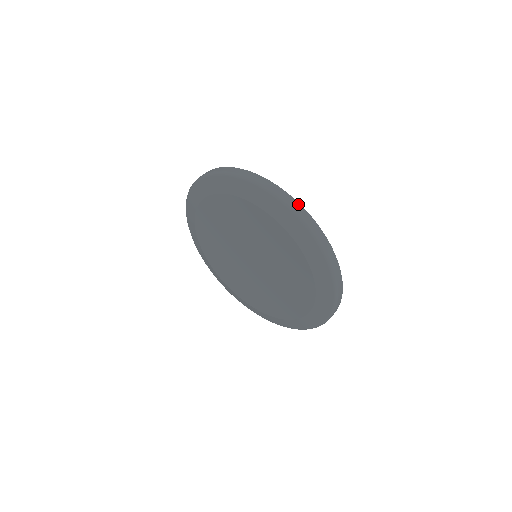
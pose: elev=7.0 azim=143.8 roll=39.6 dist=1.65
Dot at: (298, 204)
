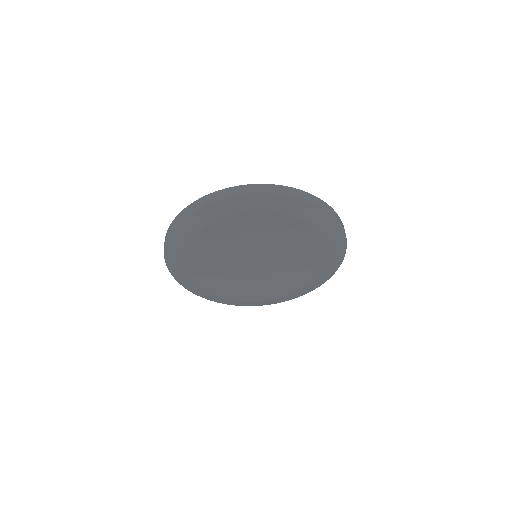
Dot at: occluded
